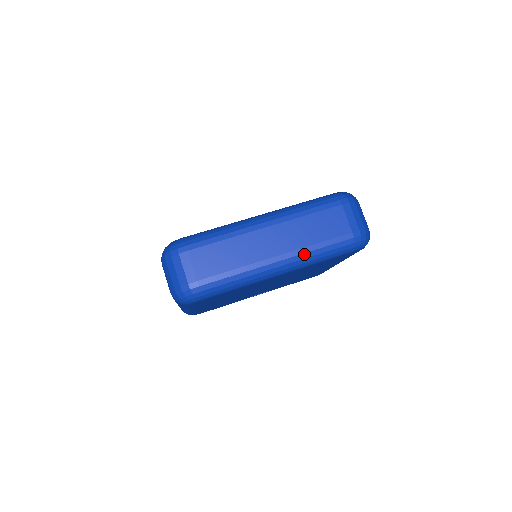
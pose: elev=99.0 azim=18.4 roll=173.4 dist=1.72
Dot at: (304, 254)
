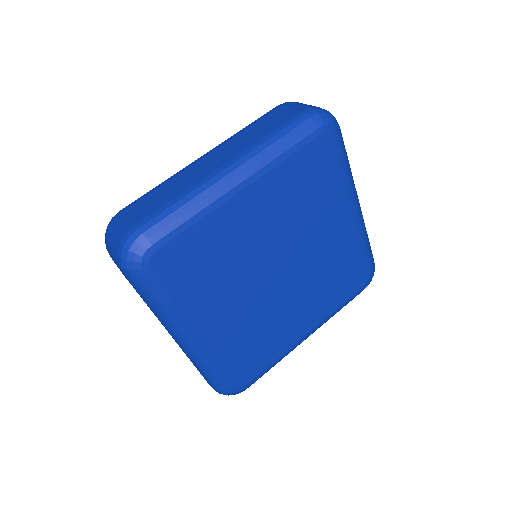
Dot at: (255, 150)
